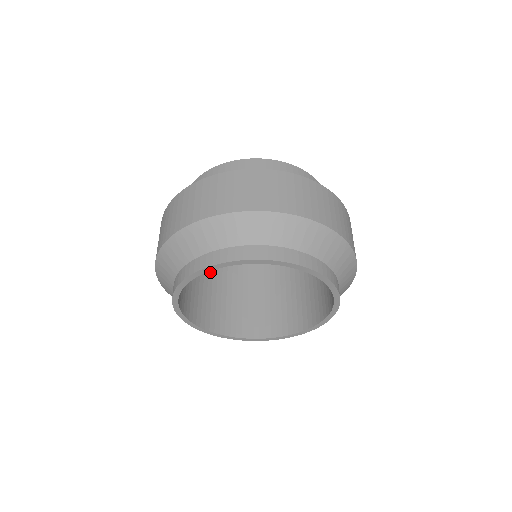
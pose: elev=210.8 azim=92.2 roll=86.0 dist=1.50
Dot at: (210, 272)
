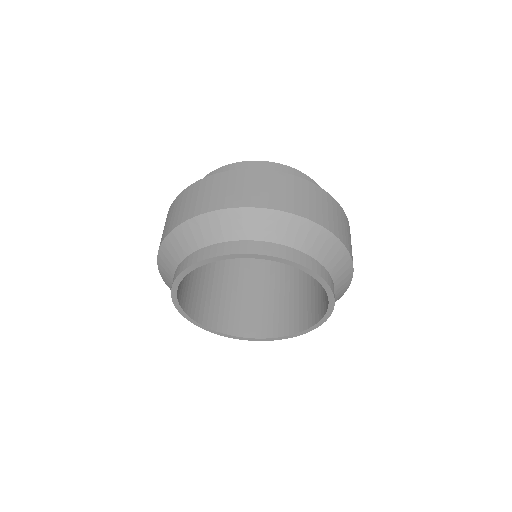
Dot at: (250, 284)
